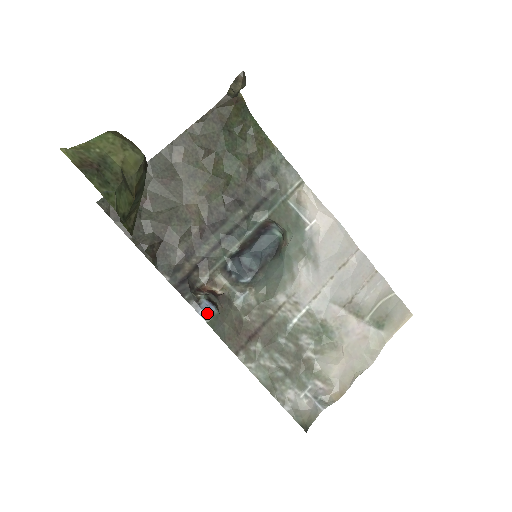
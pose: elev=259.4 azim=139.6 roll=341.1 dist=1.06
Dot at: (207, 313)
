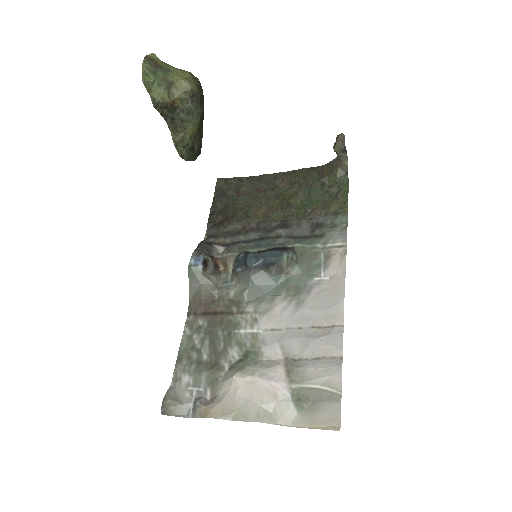
Dot at: (194, 263)
